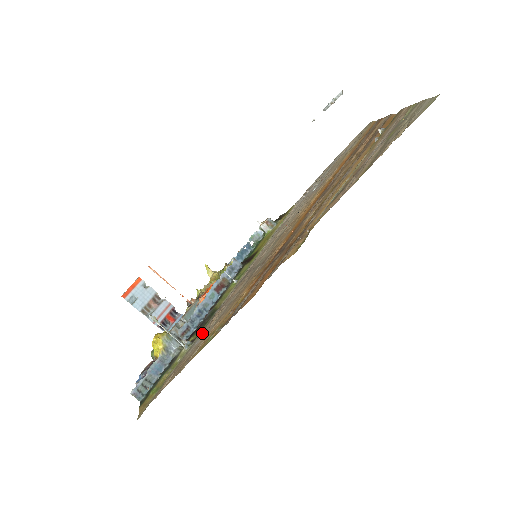
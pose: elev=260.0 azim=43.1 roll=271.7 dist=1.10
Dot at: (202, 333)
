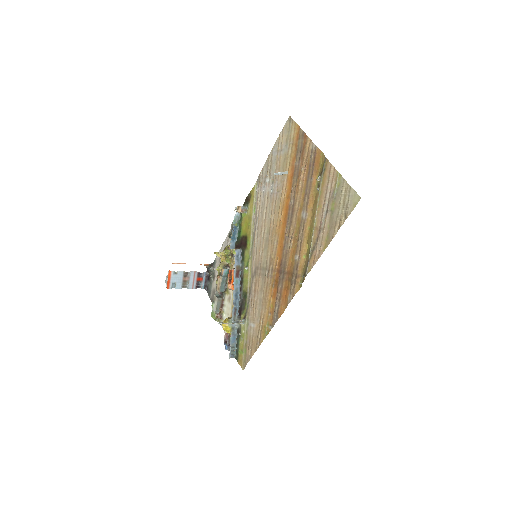
Dot at: (251, 317)
